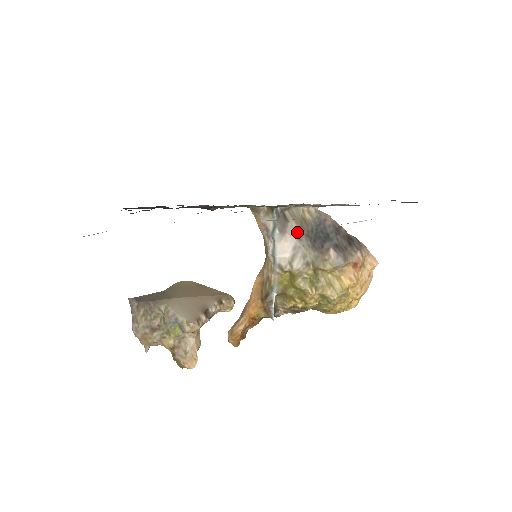
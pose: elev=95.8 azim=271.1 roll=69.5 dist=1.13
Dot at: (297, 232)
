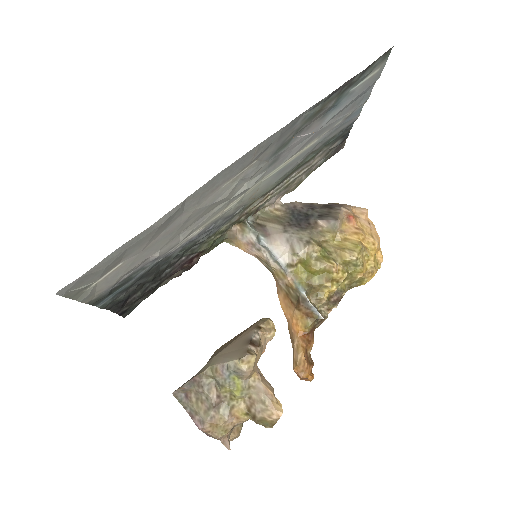
Dot at: (279, 228)
